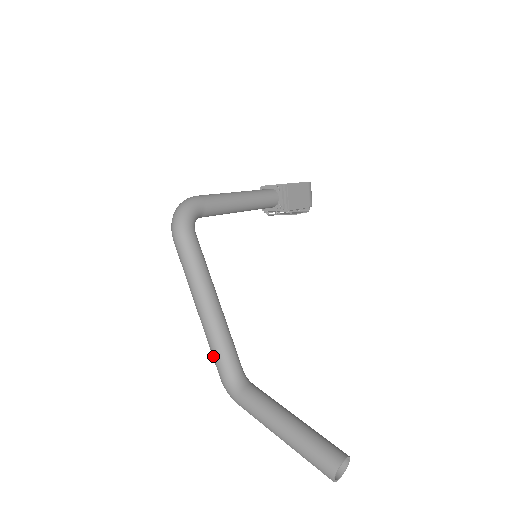
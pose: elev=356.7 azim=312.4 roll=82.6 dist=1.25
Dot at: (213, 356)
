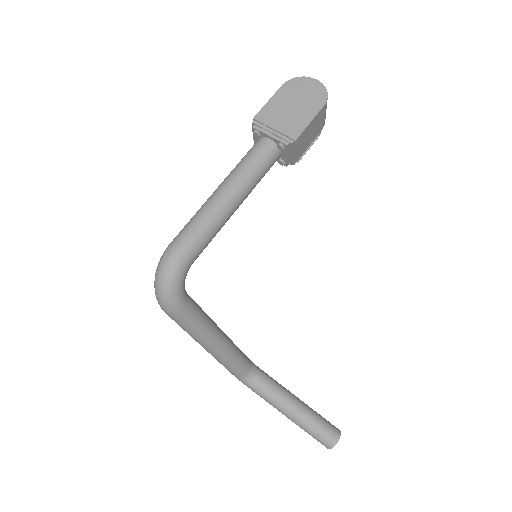
Dot at: occluded
